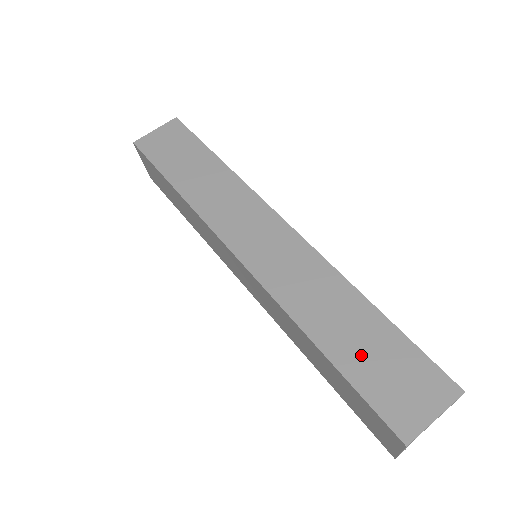
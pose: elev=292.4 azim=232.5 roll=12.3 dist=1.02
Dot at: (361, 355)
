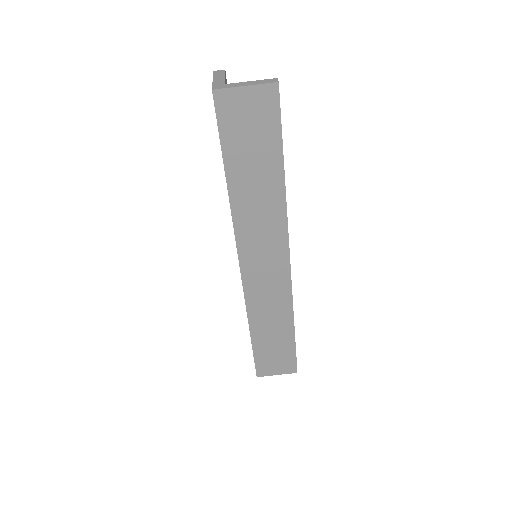
Dot at: (268, 345)
